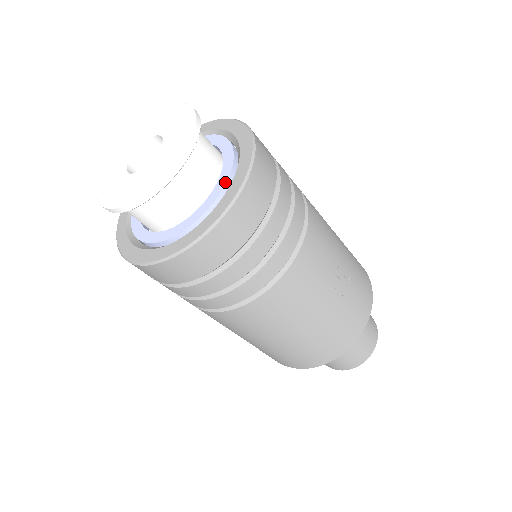
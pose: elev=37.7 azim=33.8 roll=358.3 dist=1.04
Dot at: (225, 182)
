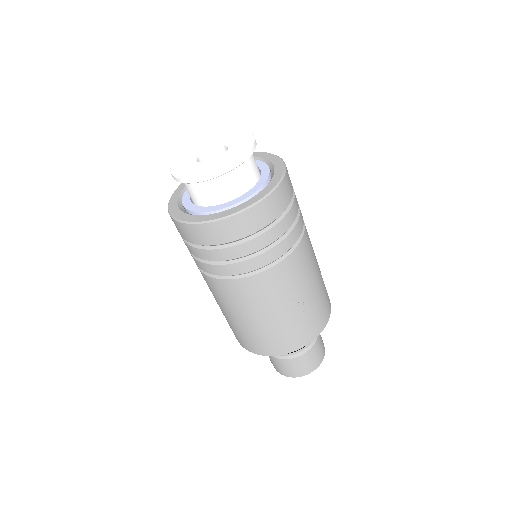
Dot at: (247, 197)
